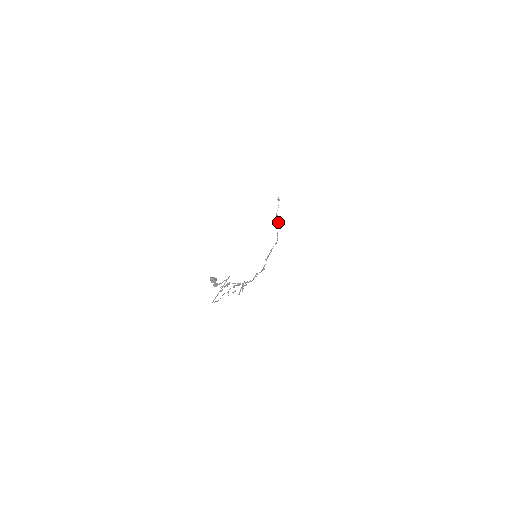
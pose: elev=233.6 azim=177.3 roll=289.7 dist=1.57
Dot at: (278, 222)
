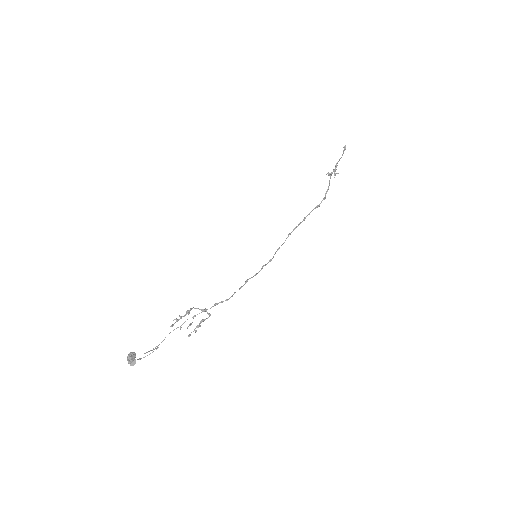
Dot at: (335, 175)
